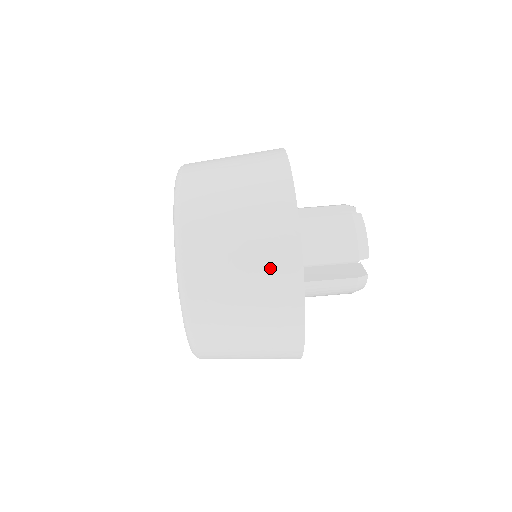
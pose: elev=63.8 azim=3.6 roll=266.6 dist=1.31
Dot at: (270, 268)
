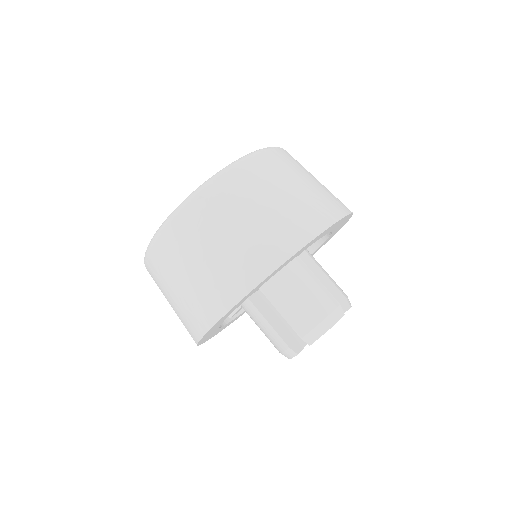
Dot at: (230, 269)
